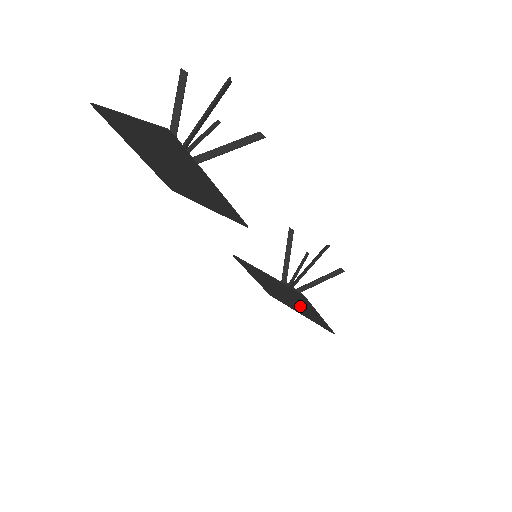
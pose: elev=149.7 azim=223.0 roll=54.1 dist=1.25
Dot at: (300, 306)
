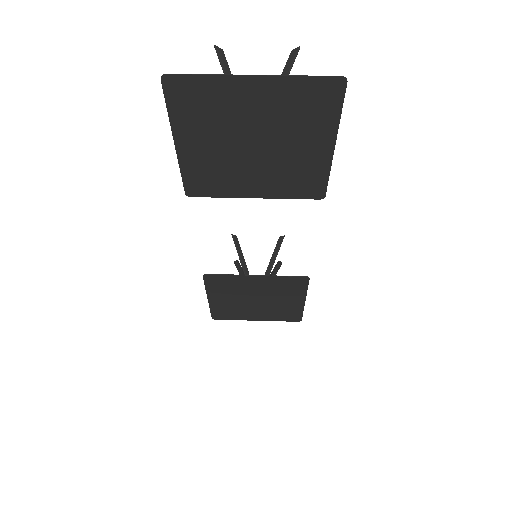
Dot at: (275, 304)
